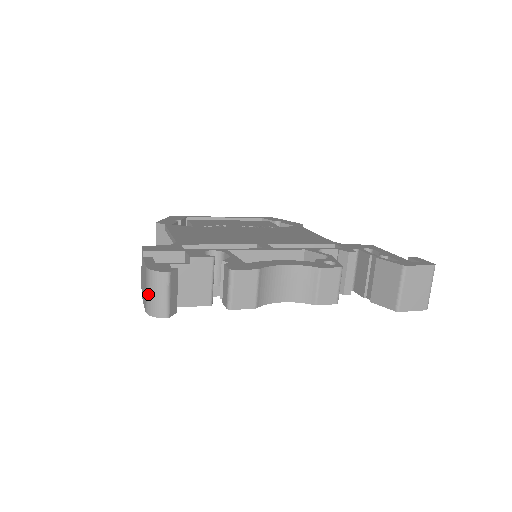
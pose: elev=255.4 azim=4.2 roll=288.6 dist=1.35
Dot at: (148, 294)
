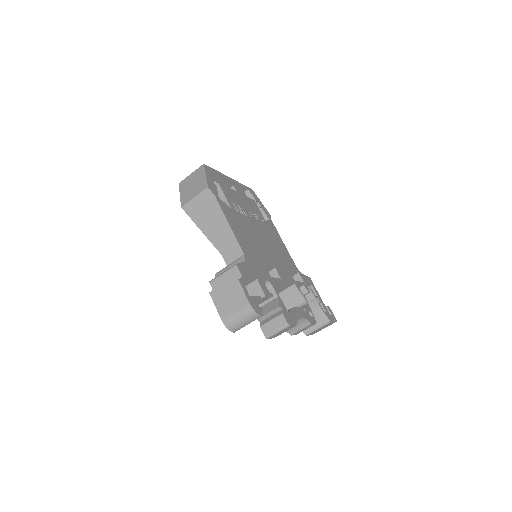
Dot at: (237, 317)
